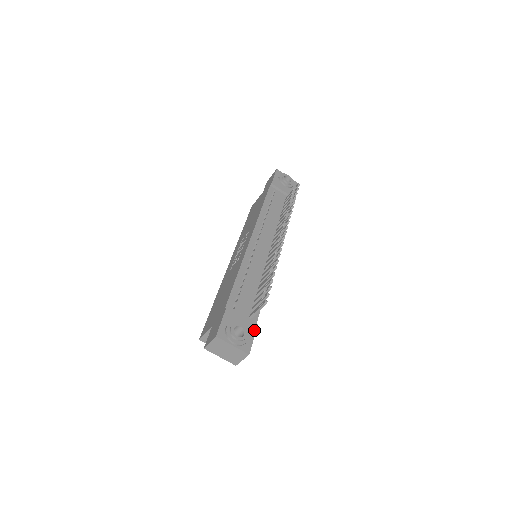
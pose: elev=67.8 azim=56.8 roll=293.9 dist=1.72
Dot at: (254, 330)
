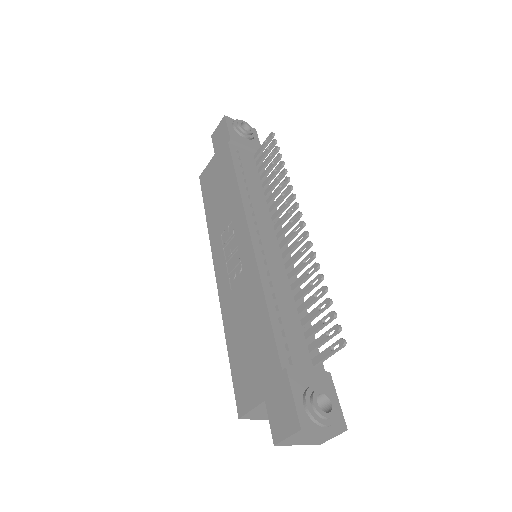
Dot at: (331, 385)
